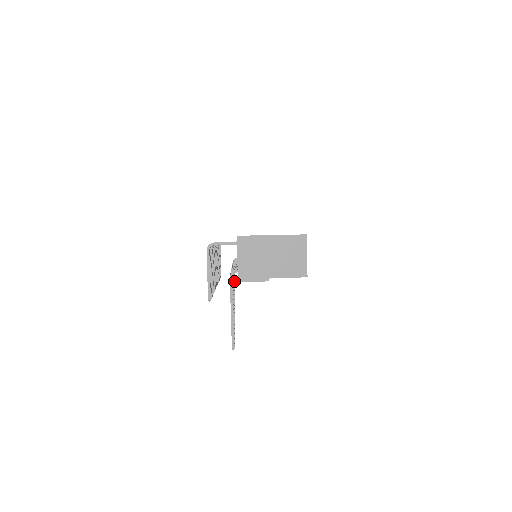
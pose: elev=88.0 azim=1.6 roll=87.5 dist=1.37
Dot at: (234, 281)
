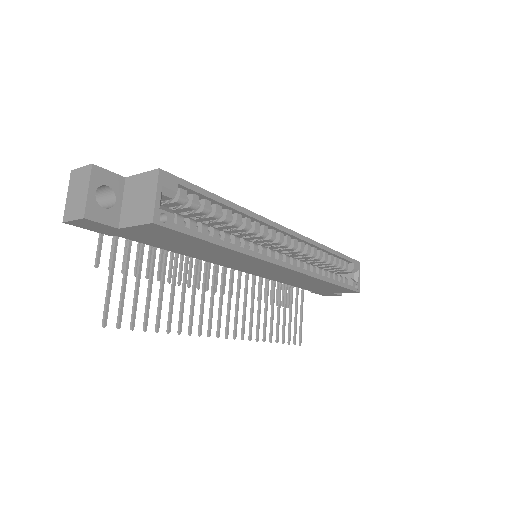
Dot at: (279, 305)
